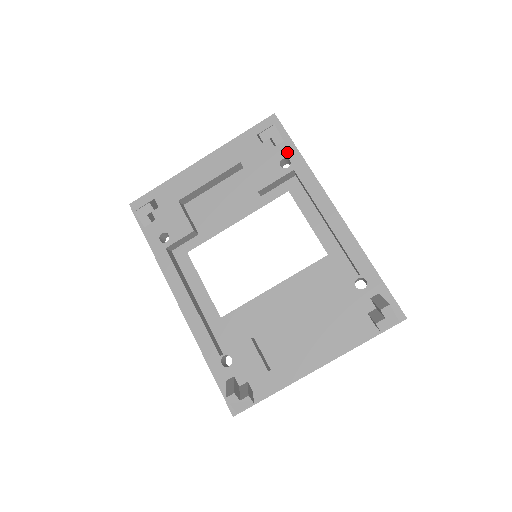
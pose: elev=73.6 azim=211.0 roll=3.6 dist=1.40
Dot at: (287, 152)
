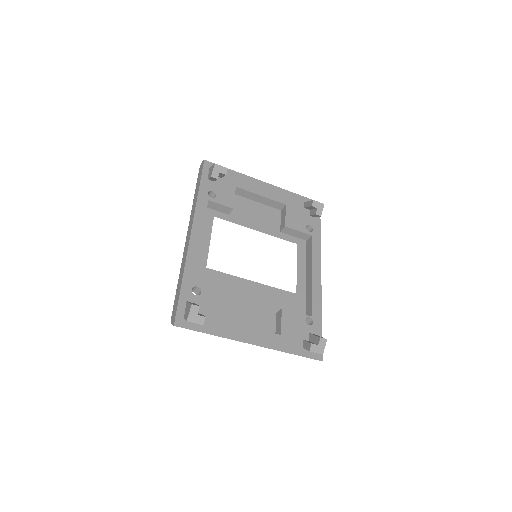
Dot at: (314, 225)
